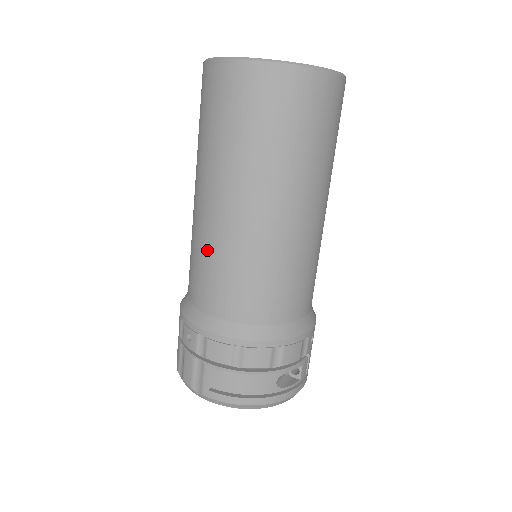
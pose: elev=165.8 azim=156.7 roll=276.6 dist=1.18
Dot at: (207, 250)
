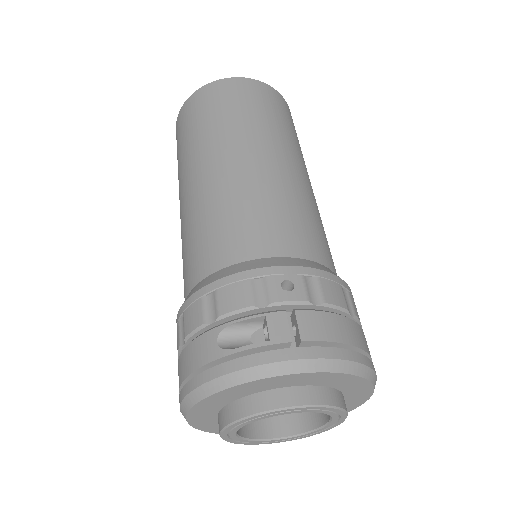
Dot at: occluded
